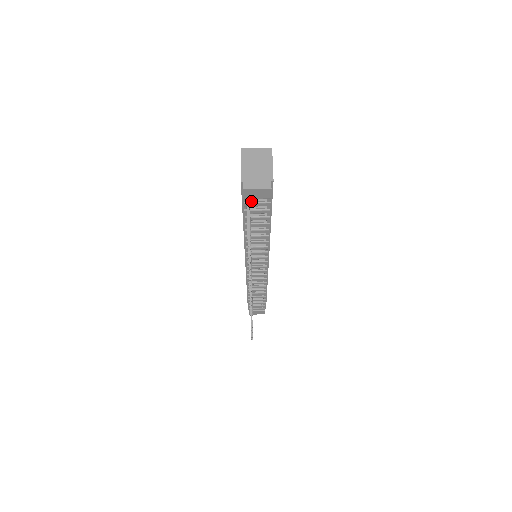
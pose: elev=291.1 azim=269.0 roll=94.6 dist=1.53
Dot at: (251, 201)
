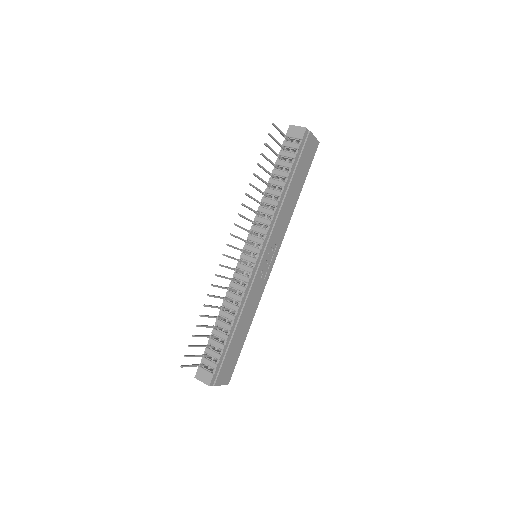
Dot at: (289, 141)
